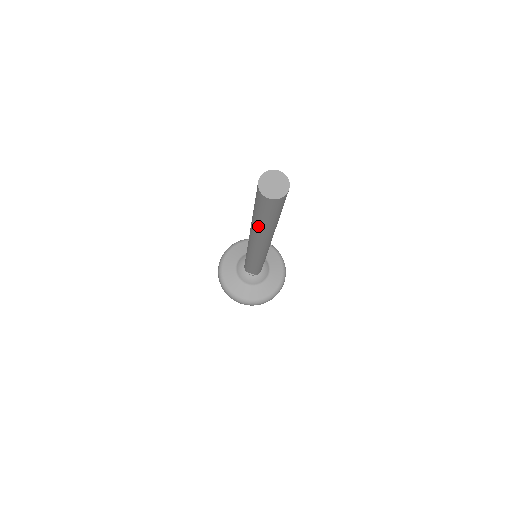
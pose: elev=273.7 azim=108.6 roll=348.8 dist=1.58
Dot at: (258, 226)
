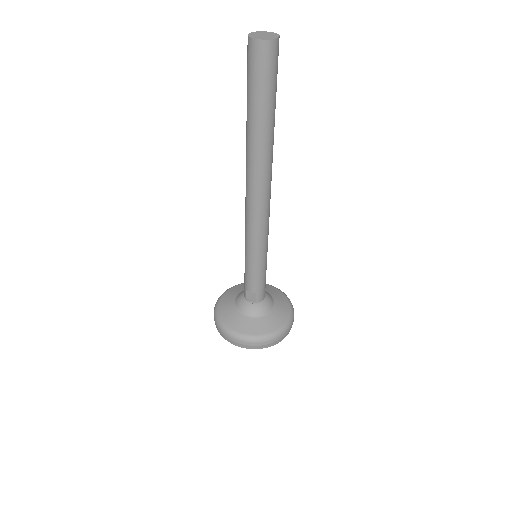
Dot at: (251, 130)
